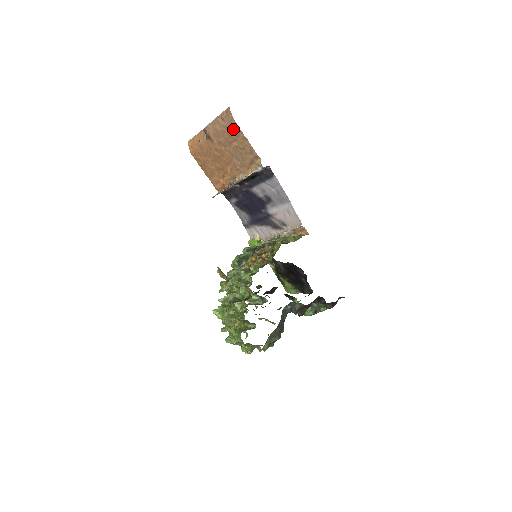
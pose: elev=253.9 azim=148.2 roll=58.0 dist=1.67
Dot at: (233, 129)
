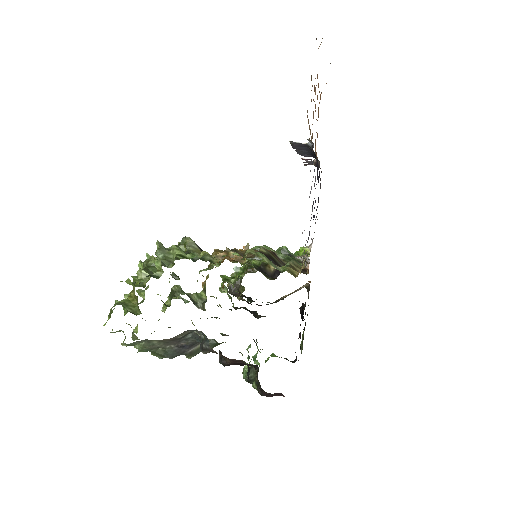
Dot at: occluded
